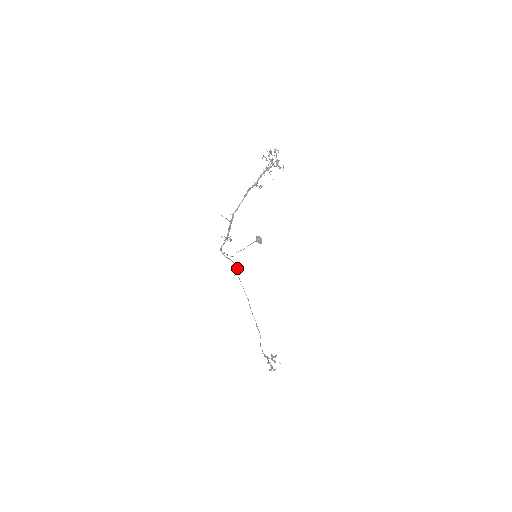
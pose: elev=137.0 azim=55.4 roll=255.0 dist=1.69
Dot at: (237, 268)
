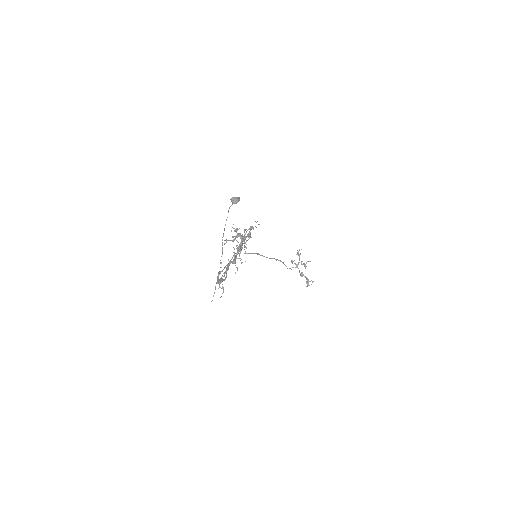
Dot at: occluded
